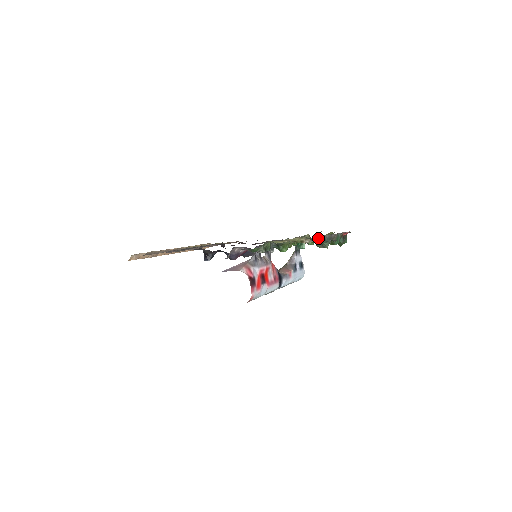
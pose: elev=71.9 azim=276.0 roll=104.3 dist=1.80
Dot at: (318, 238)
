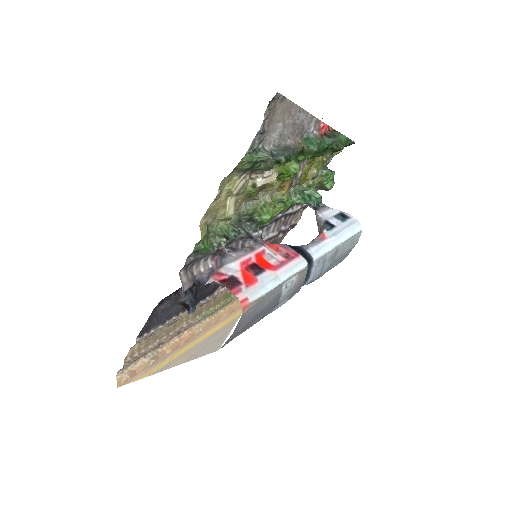
Dot at: (289, 166)
